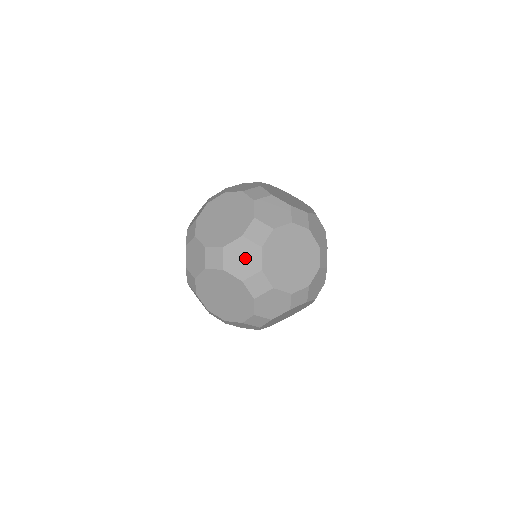
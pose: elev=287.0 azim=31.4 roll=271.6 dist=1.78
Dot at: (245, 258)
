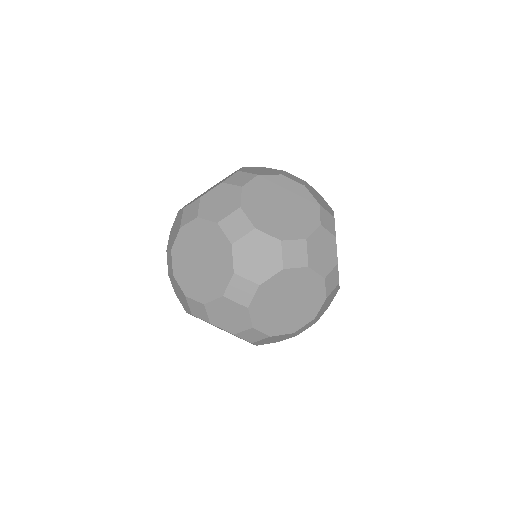
Dot at: (329, 301)
